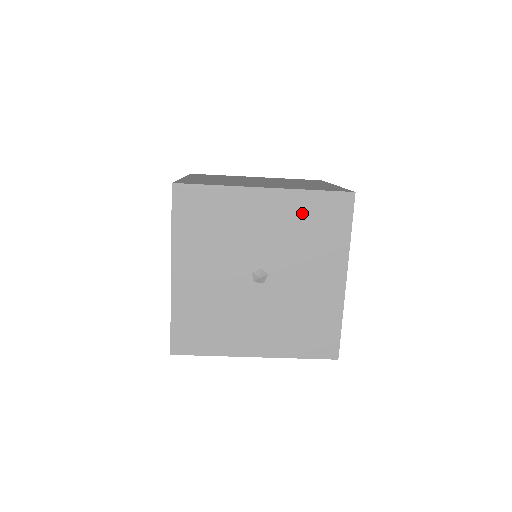
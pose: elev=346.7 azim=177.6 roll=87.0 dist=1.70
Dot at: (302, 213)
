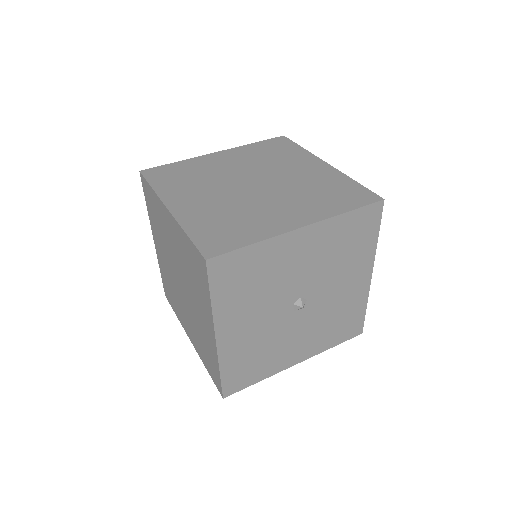
Dot at: (337, 236)
